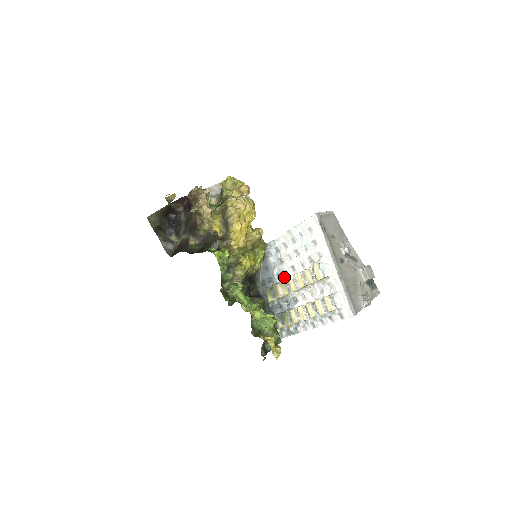
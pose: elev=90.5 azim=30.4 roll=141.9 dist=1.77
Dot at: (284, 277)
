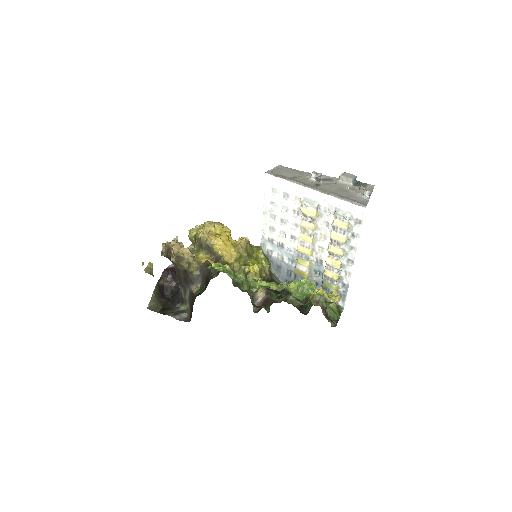
Dot at: (295, 255)
